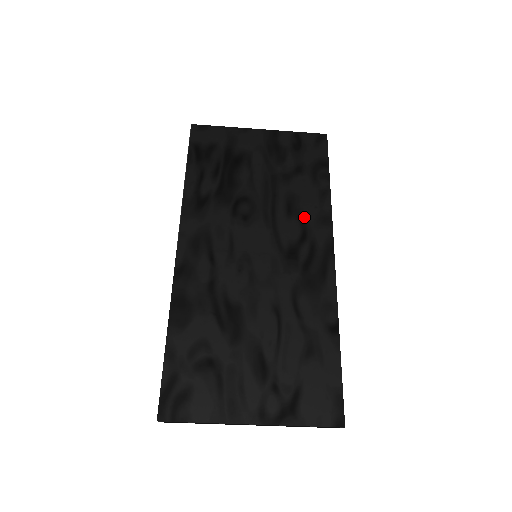
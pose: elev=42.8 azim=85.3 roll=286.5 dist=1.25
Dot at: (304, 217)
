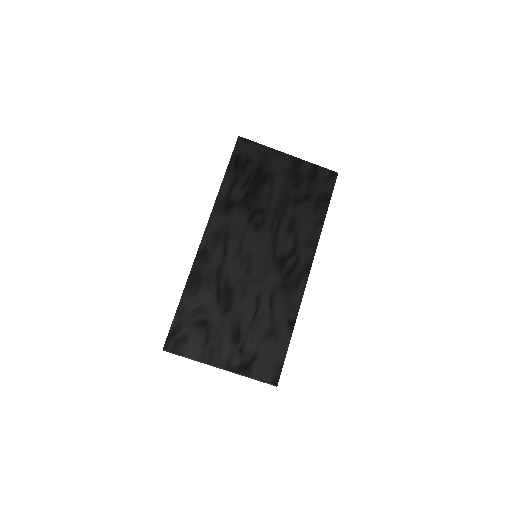
Dot at: (298, 237)
